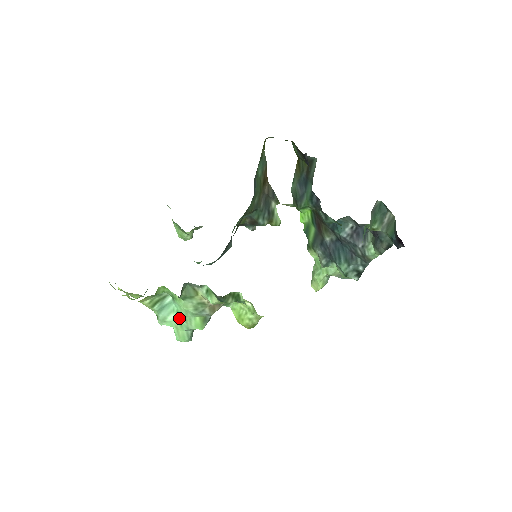
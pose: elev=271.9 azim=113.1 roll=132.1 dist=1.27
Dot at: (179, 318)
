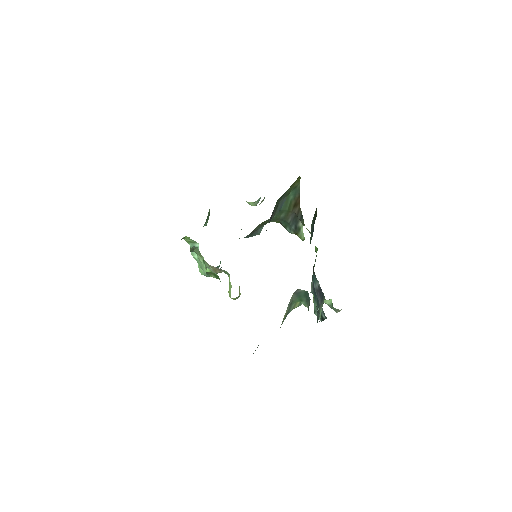
Dot at: (198, 260)
